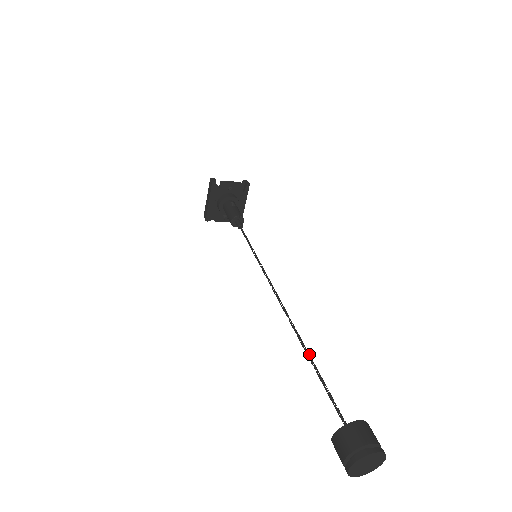
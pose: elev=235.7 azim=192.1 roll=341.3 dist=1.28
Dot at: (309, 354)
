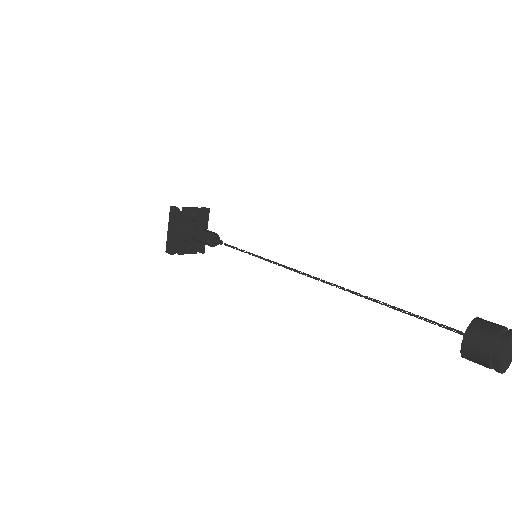
Dot at: (377, 300)
